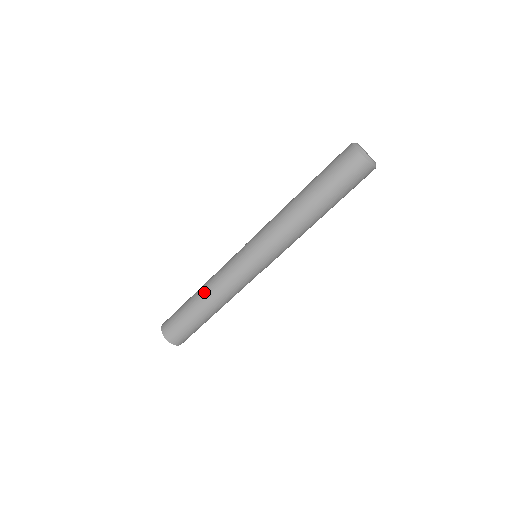
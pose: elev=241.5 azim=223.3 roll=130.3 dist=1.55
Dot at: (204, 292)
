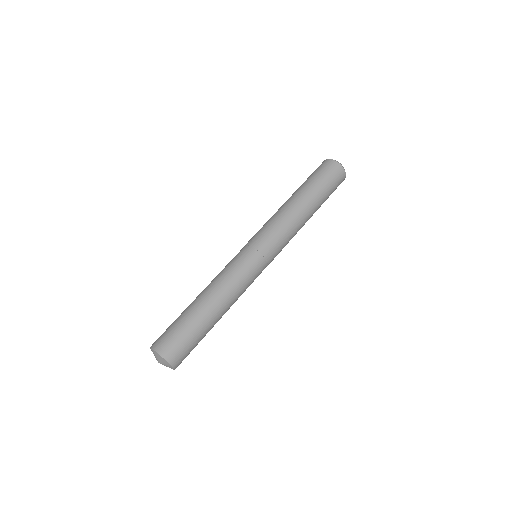
Dot at: (202, 291)
